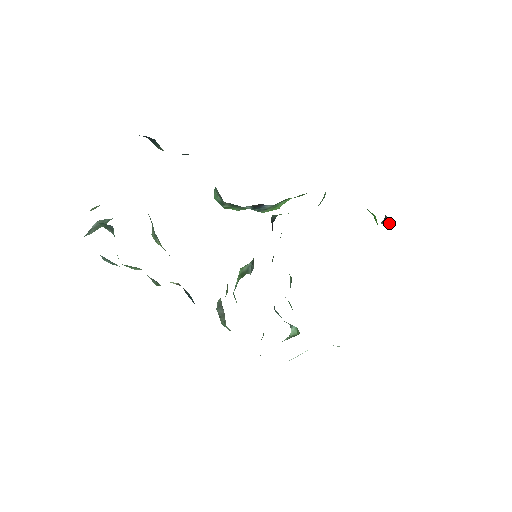
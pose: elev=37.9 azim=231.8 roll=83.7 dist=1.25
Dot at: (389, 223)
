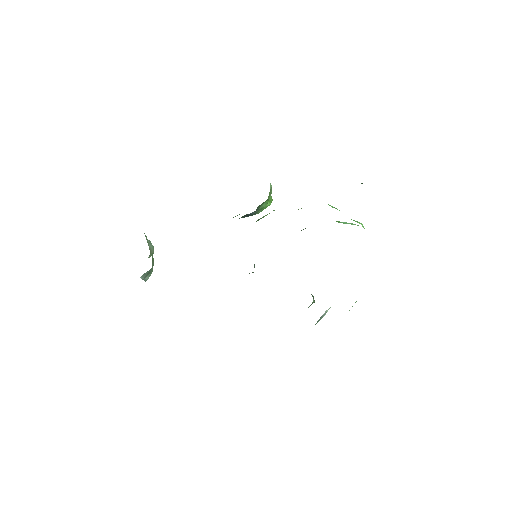
Dot at: occluded
